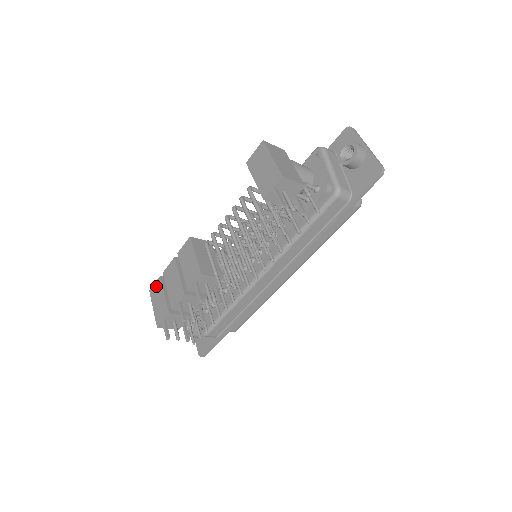
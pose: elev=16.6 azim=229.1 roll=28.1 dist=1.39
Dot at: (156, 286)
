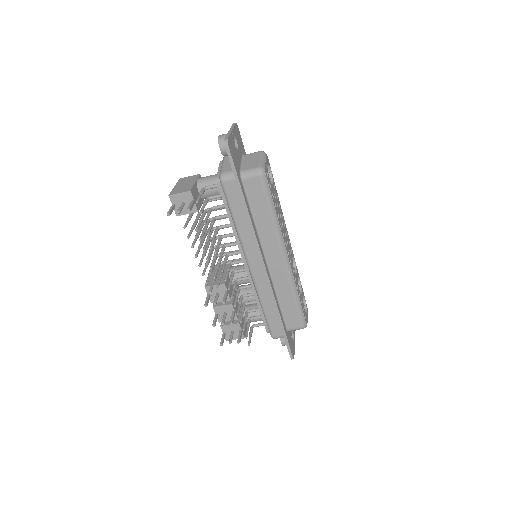
Dot at: occluded
